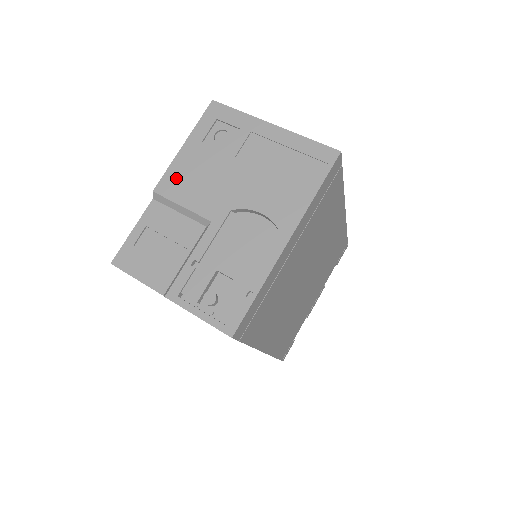
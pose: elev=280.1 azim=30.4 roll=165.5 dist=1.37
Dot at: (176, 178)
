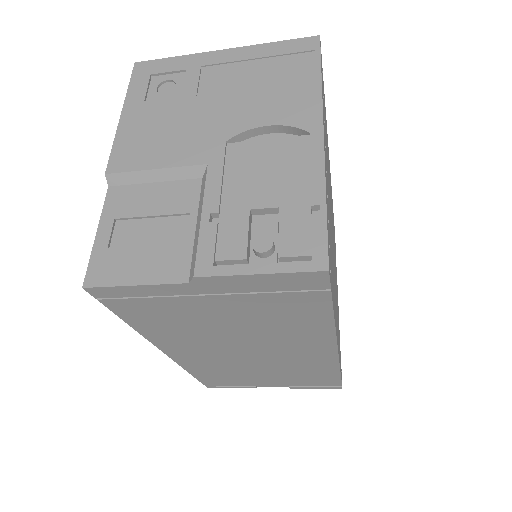
Dot at: (131, 146)
